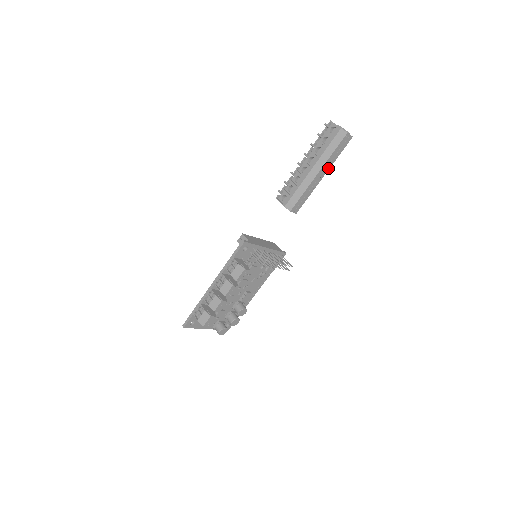
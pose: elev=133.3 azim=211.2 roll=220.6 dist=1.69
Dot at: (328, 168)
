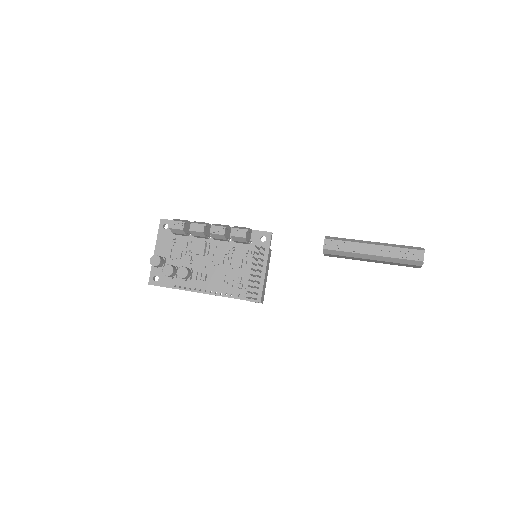
Dot at: (382, 254)
